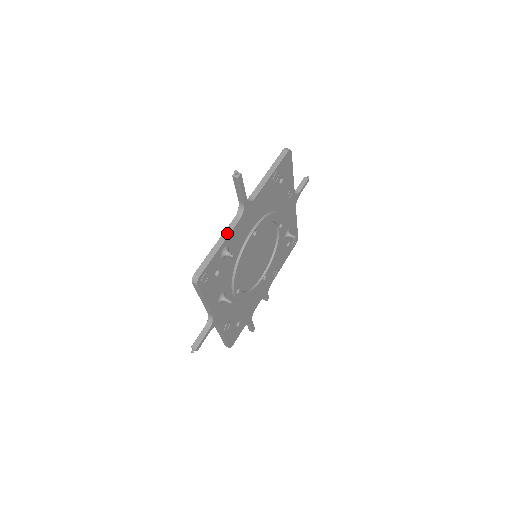
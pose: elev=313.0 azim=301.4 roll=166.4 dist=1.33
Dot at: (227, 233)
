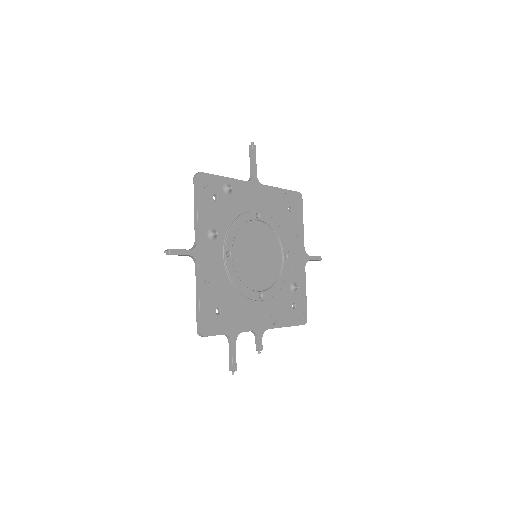
Dot at: (234, 179)
